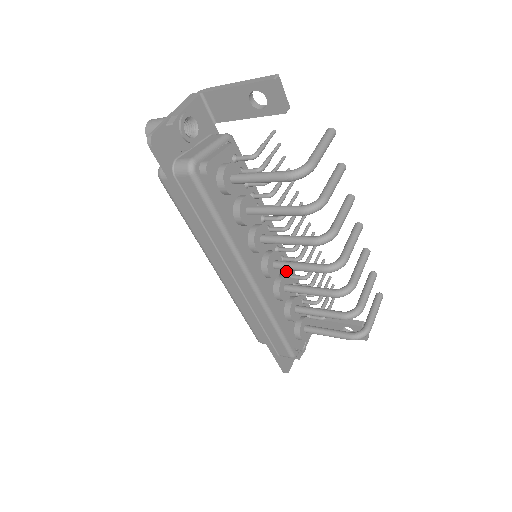
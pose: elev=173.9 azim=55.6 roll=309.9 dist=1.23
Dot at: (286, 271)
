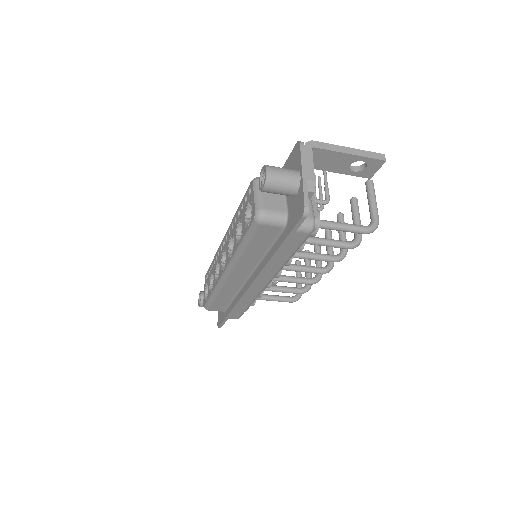
Dot at: occluded
